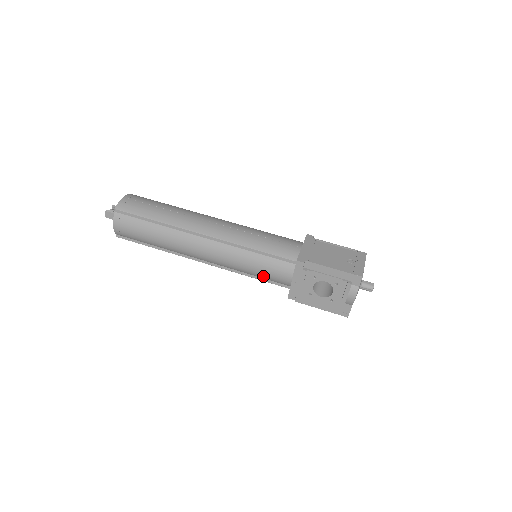
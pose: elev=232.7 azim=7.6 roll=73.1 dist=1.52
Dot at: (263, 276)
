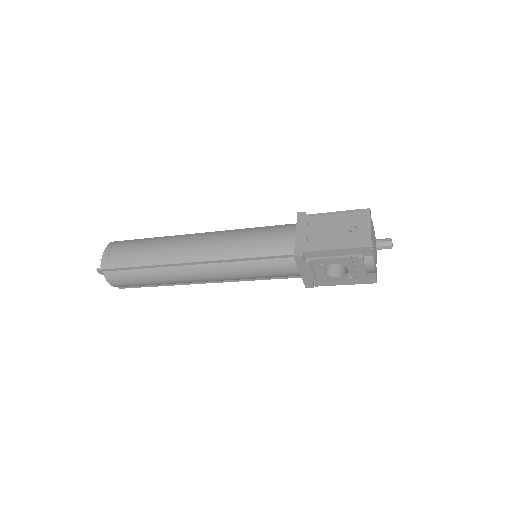
Dot at: (270, 277)
